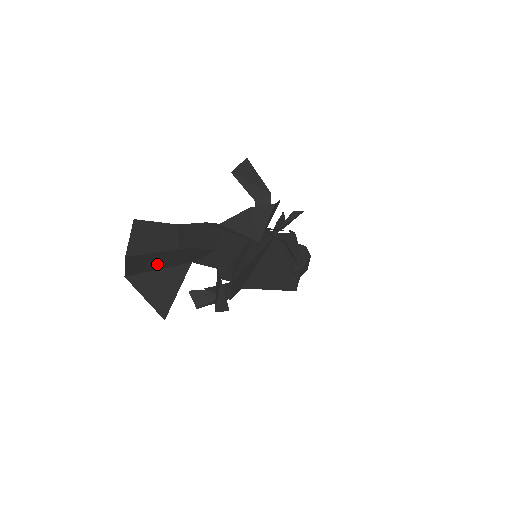
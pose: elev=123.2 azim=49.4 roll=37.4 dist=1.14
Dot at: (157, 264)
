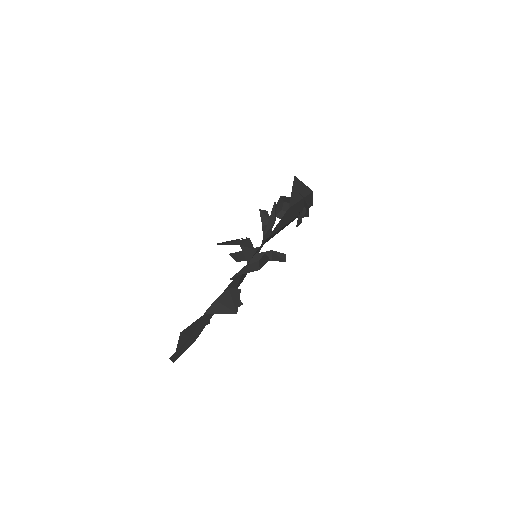
Dot at: (192, 331)
